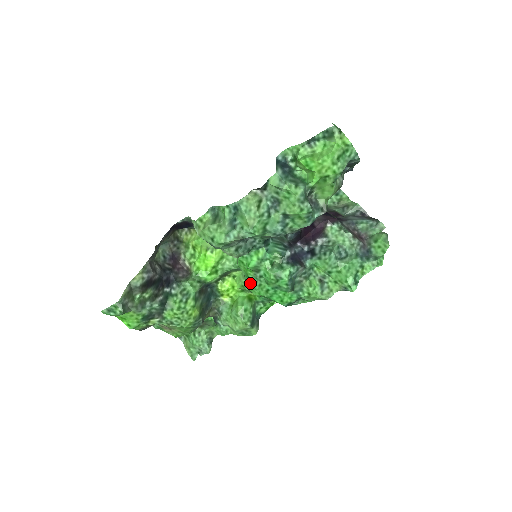
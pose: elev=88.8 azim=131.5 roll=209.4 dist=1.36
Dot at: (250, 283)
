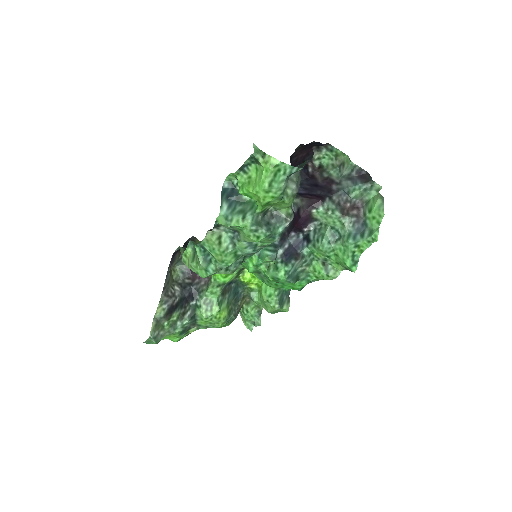
Dot at: occluded
